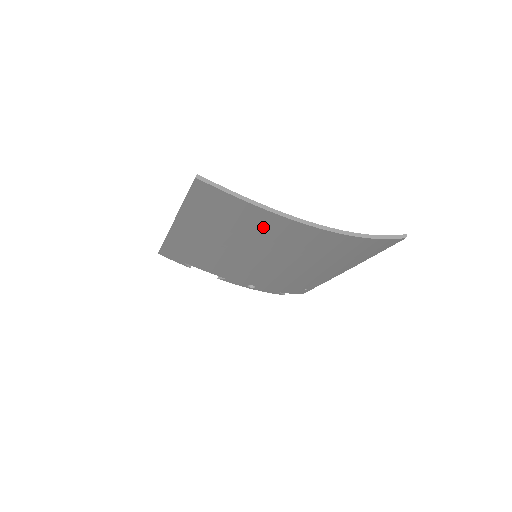
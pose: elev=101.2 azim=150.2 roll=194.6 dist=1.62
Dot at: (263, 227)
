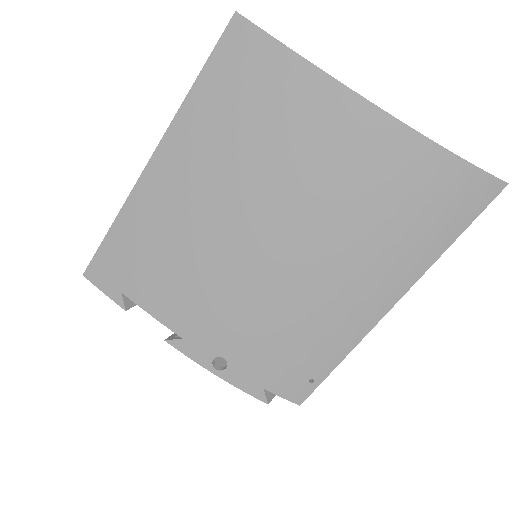
Dot at: (303, 127)
